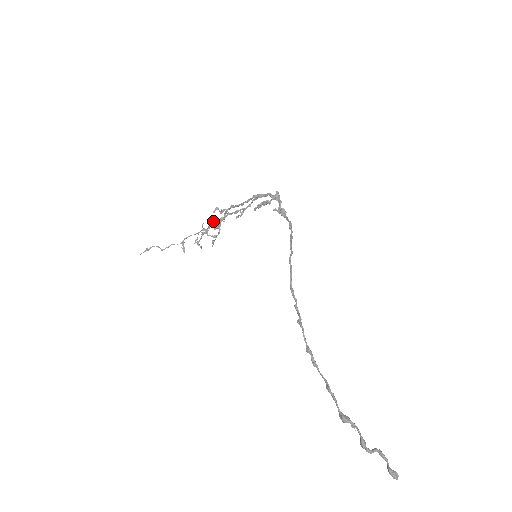
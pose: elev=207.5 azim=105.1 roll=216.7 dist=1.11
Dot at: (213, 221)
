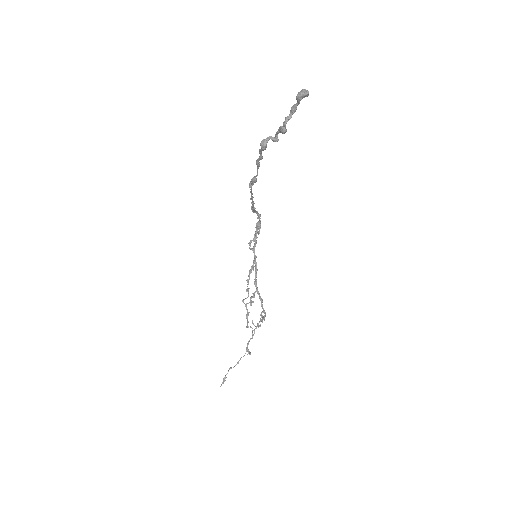
Dot at: occluded
